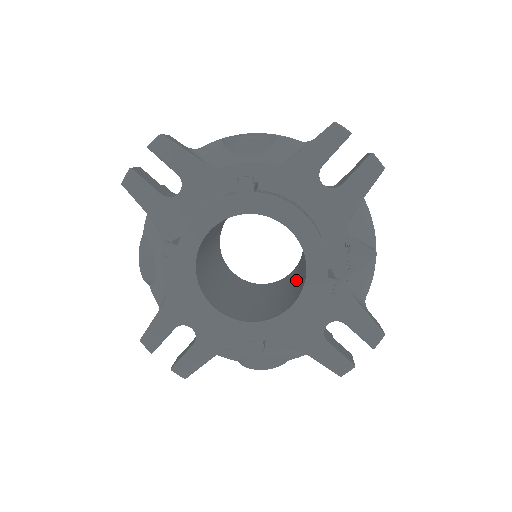
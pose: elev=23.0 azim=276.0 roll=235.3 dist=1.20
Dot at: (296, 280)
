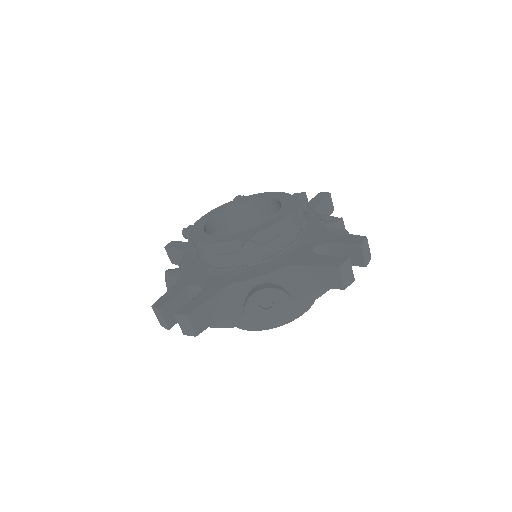
Dot at: occluded
